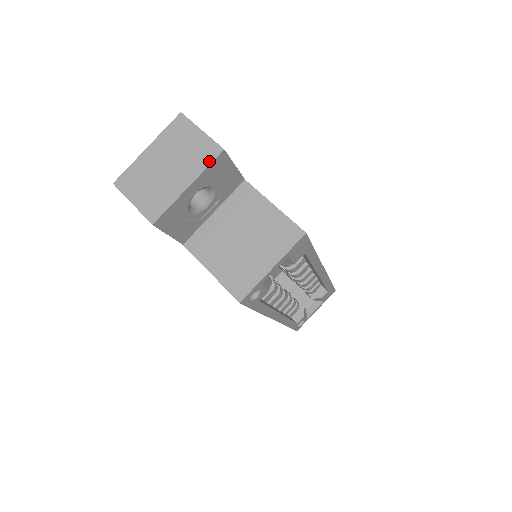
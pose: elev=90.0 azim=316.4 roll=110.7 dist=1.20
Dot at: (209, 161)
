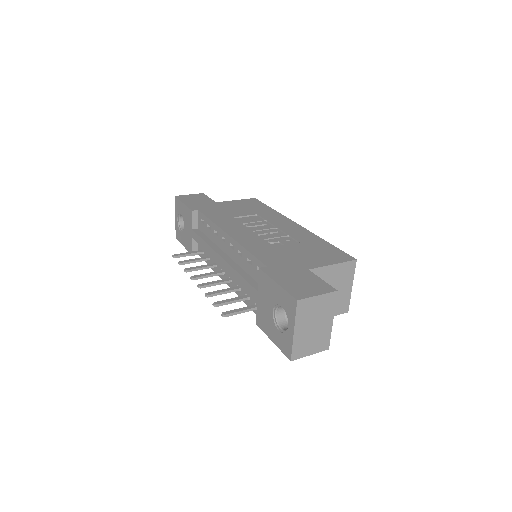
Dot at: (334, 302)
